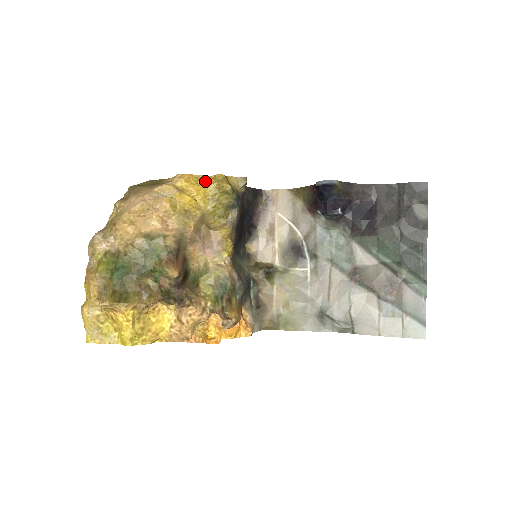
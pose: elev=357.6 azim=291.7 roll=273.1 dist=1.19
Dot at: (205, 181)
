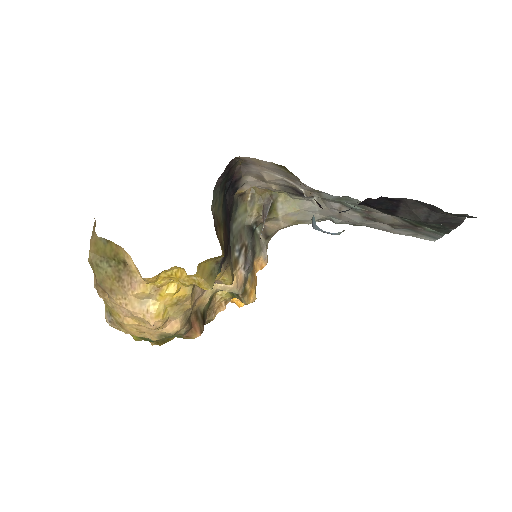
Dot at: (178, 279)
